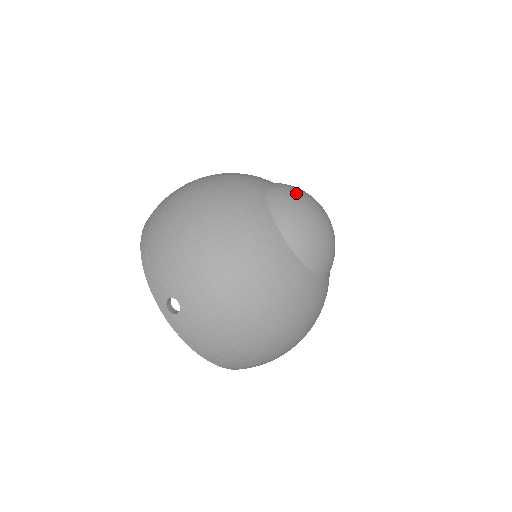
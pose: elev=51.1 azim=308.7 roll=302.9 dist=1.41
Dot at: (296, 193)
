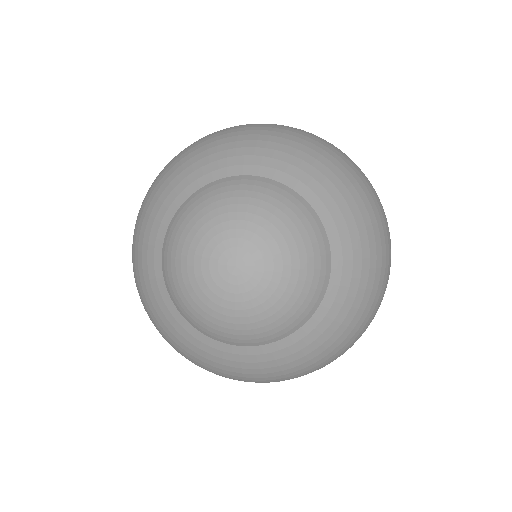
Dot at: (212, 213)
